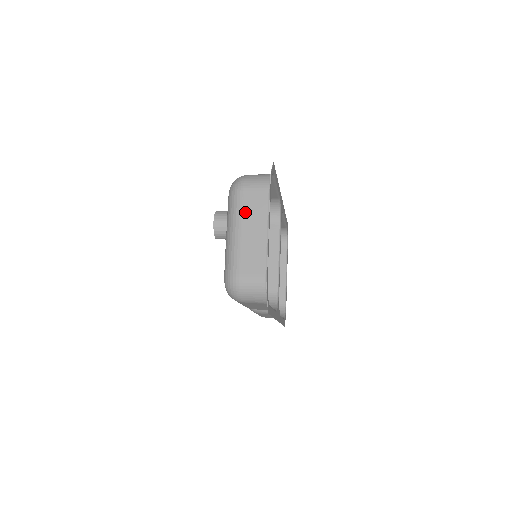
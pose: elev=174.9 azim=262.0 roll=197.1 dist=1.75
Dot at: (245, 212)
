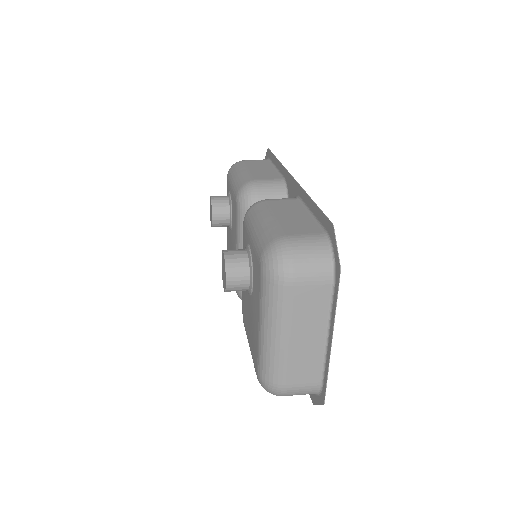
Dot at: (295, 314)
